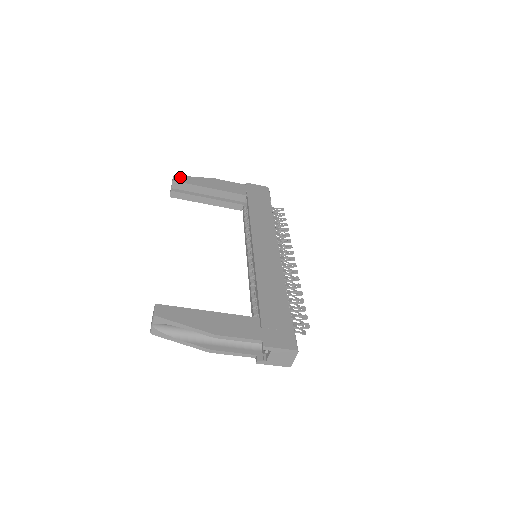
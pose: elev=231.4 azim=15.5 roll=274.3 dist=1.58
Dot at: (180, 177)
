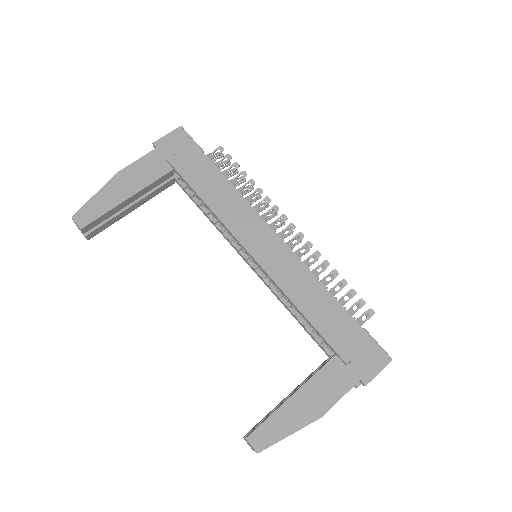
Dot at: (81, 213)
